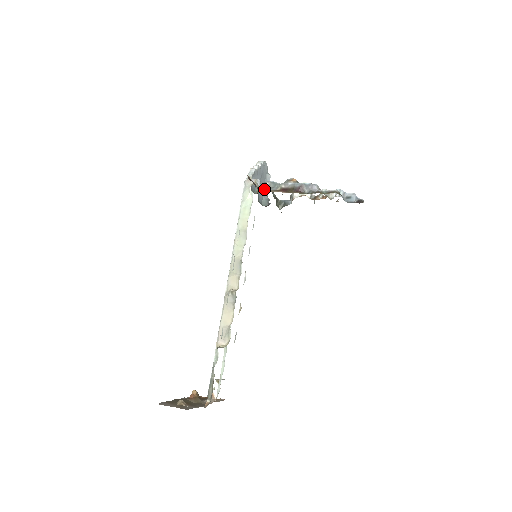
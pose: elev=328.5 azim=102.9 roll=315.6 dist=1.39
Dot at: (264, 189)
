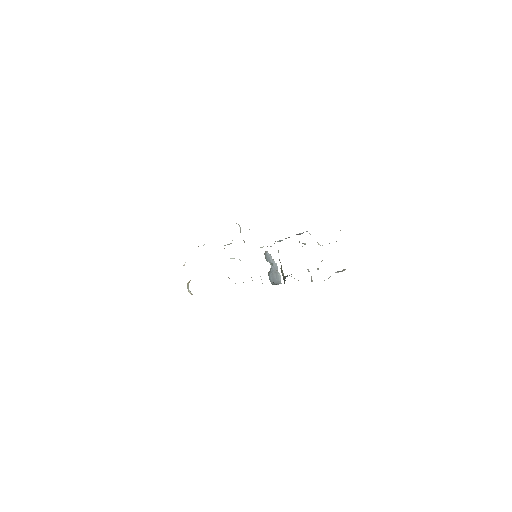
Dot at: occluded
